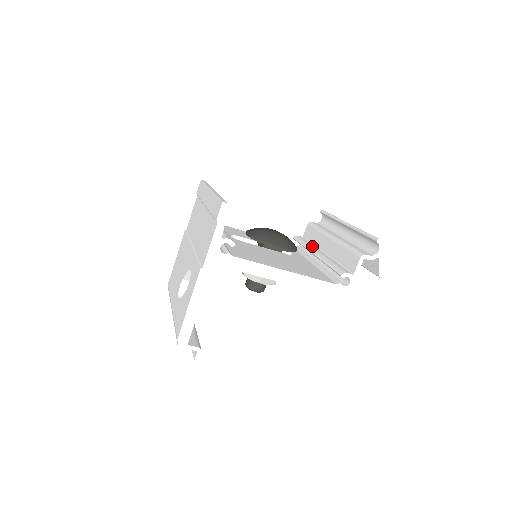
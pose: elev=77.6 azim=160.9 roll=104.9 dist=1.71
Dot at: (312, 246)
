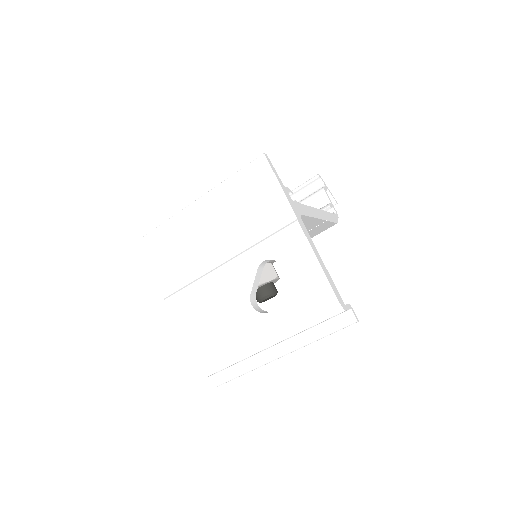
Dot at: occluded
